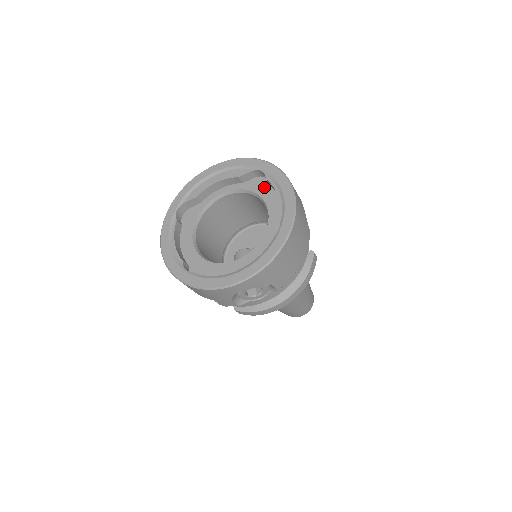
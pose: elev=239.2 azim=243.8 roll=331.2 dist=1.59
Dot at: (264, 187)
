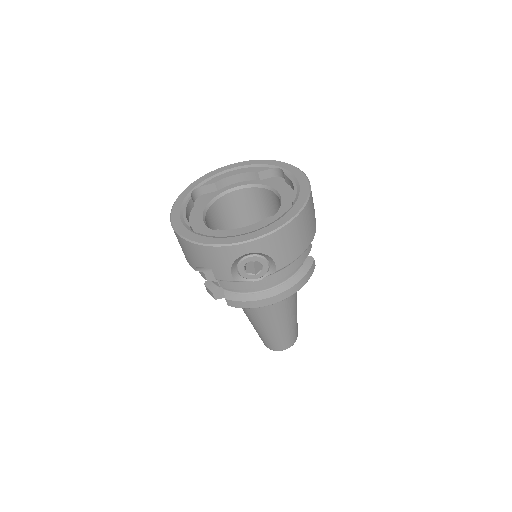
Dot at: (280, 183)
